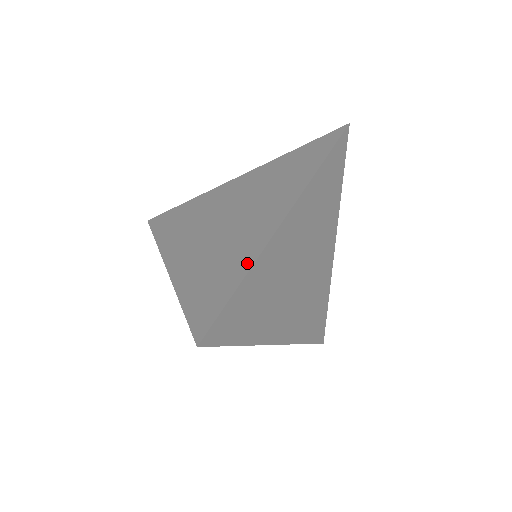
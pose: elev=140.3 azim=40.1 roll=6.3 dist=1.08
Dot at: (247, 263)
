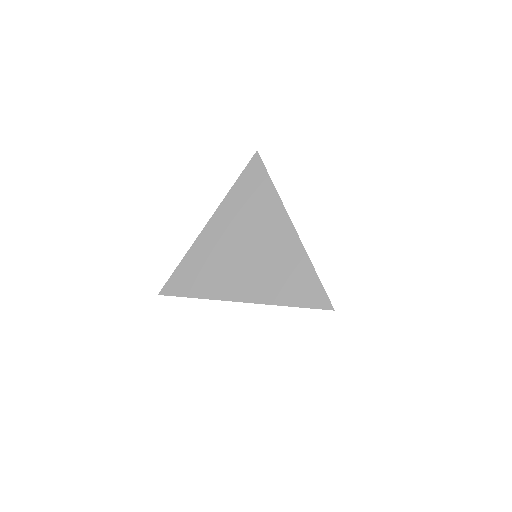
Dot at: (305, 261)
